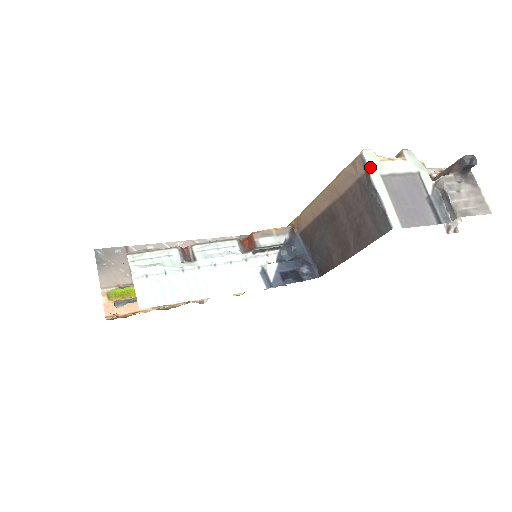
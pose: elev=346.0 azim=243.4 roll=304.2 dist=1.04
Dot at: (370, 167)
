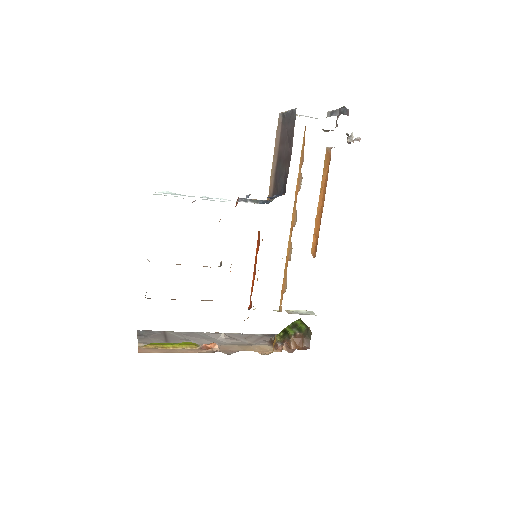
Dot at: (283, 112)
